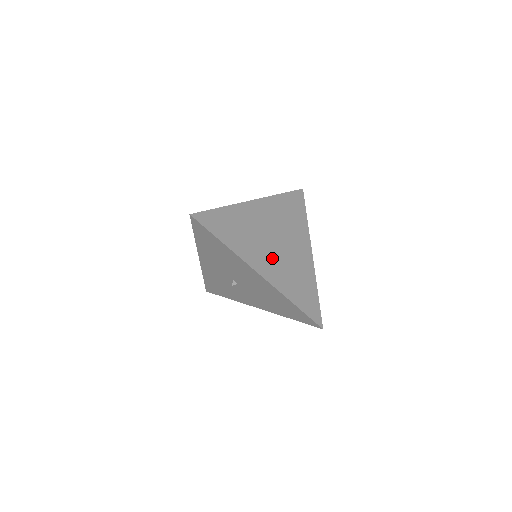
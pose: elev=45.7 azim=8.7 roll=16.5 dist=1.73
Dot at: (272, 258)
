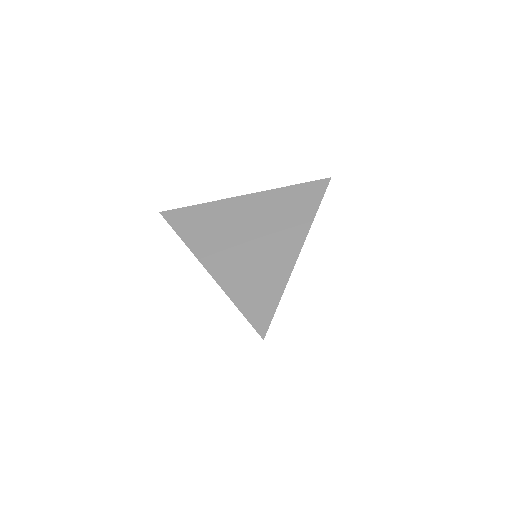
Dot at: (233, 254)
